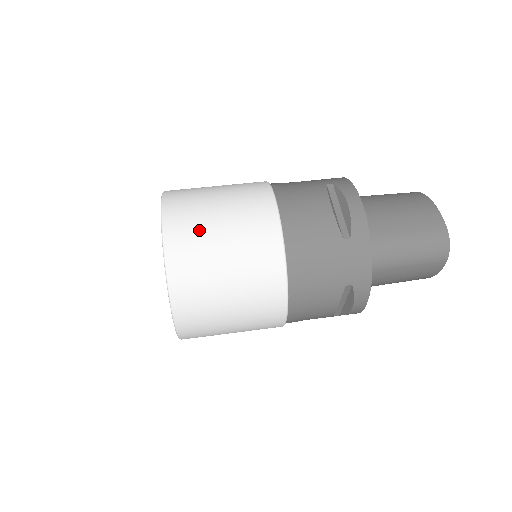
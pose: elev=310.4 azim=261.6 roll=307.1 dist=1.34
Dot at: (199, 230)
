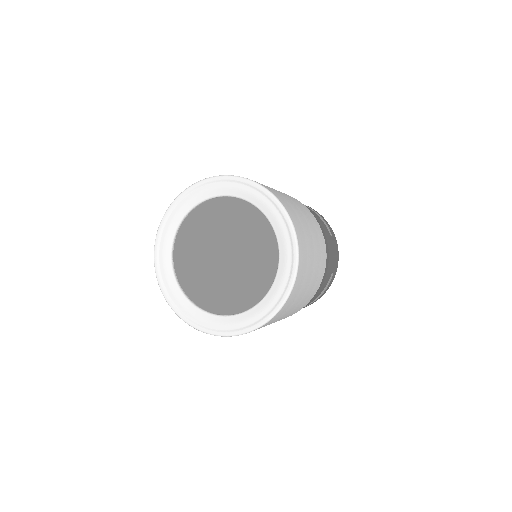
Dot at: (293, 208)
